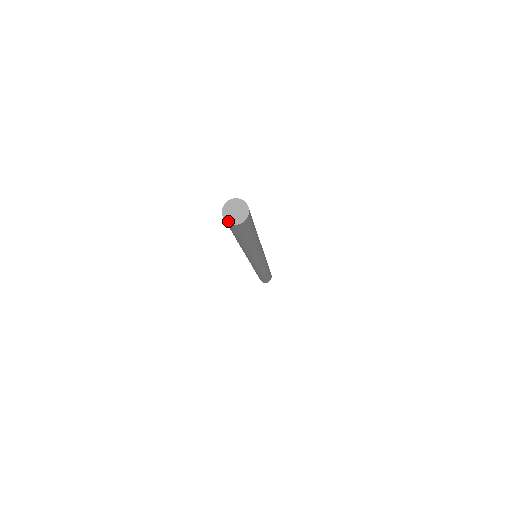
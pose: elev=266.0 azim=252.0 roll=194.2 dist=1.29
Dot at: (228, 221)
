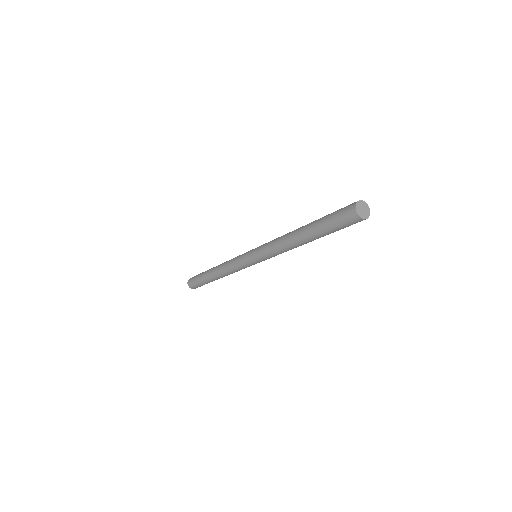
Dot at: (357, 210)
